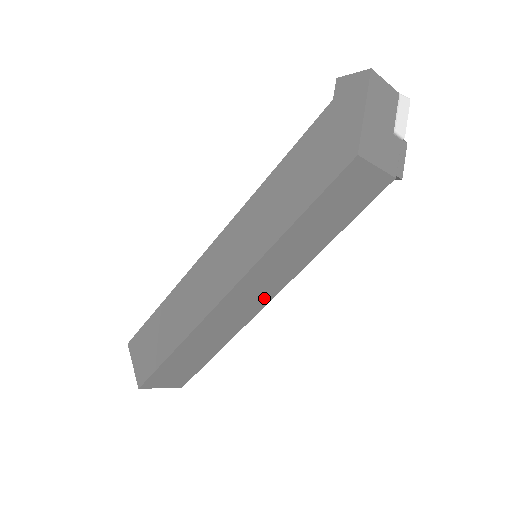
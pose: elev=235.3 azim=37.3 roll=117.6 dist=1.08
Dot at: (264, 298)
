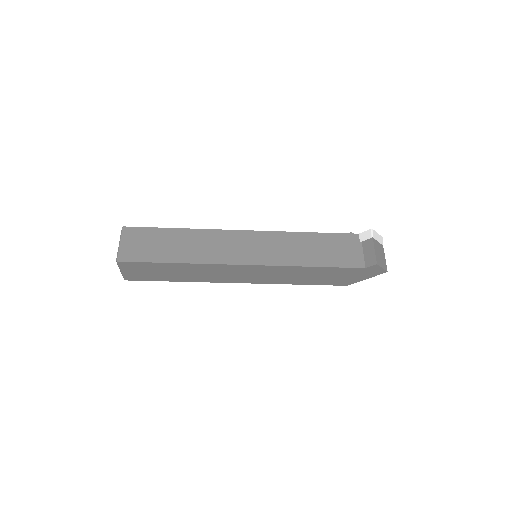
Dot at: occluded
